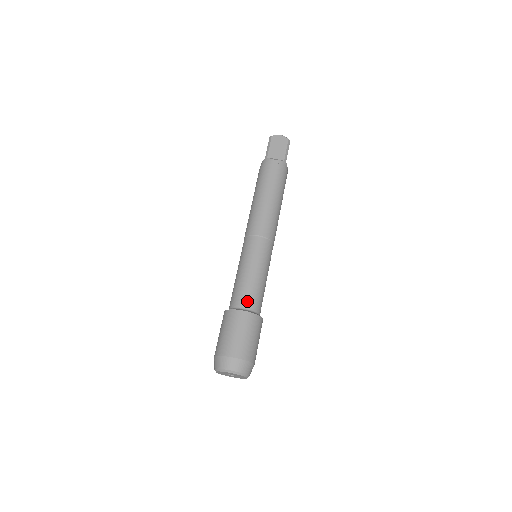
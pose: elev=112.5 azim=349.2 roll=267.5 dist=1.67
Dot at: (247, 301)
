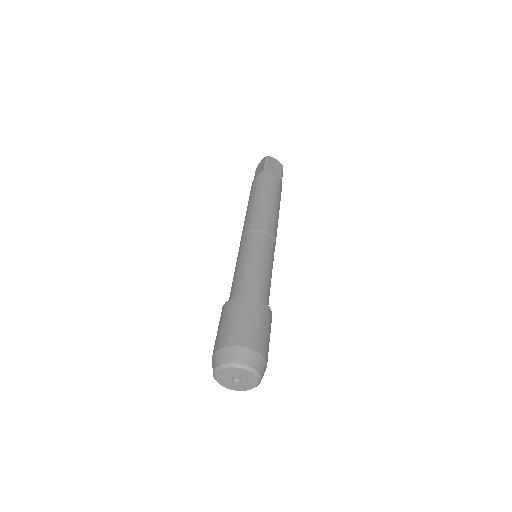
Dot at: (261, 293)
